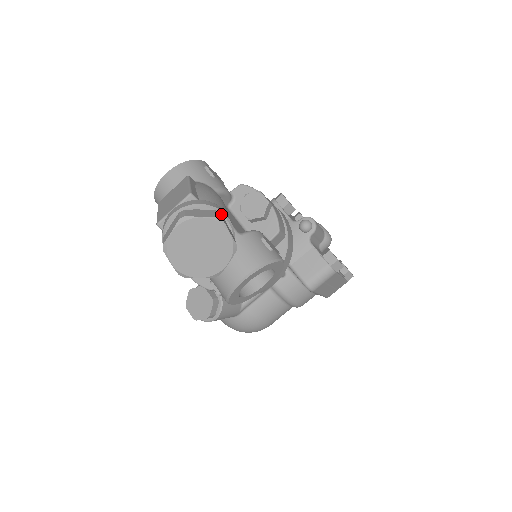
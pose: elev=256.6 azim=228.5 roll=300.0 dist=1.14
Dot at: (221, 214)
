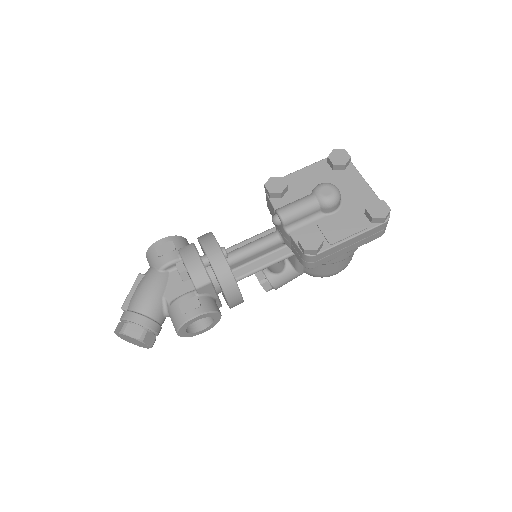
Dot at: (128, 324)
